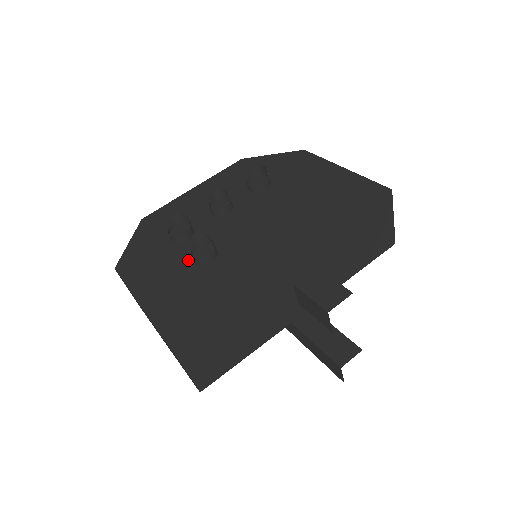
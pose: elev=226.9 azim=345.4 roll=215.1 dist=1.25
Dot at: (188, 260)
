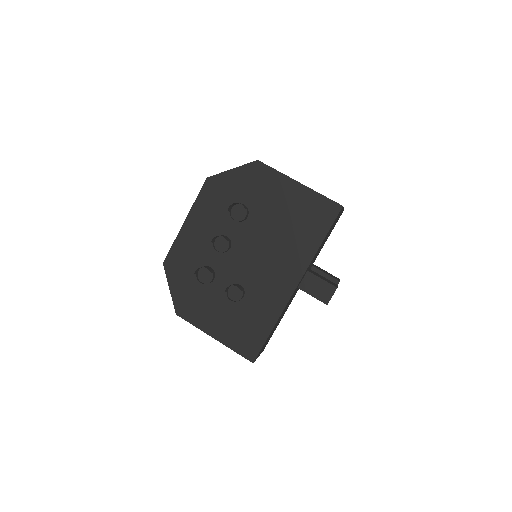
Dot at: (226, 298)
